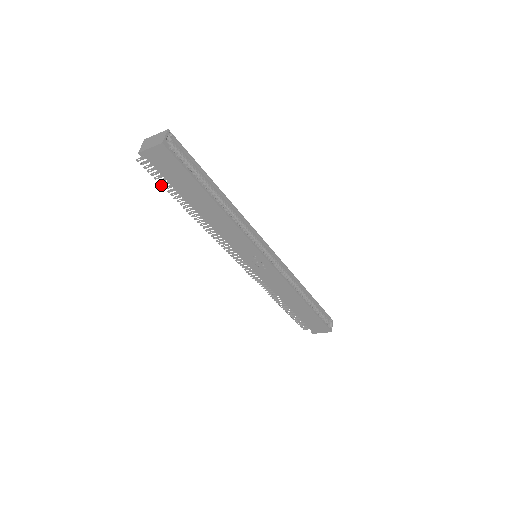
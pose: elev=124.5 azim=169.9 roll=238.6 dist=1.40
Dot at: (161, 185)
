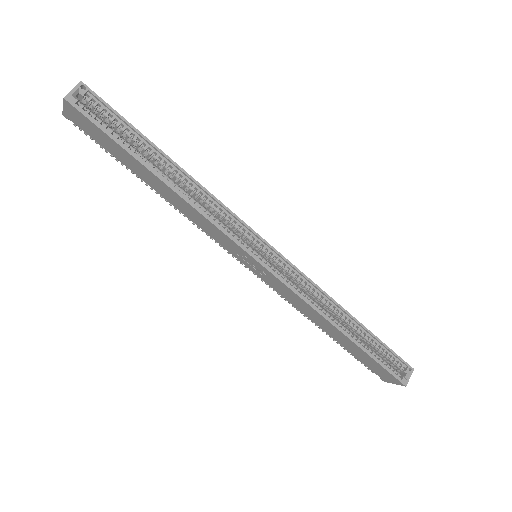
Dot at: (111, 156)
